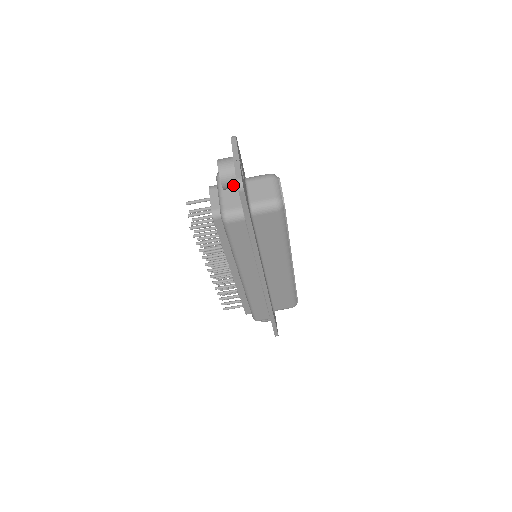
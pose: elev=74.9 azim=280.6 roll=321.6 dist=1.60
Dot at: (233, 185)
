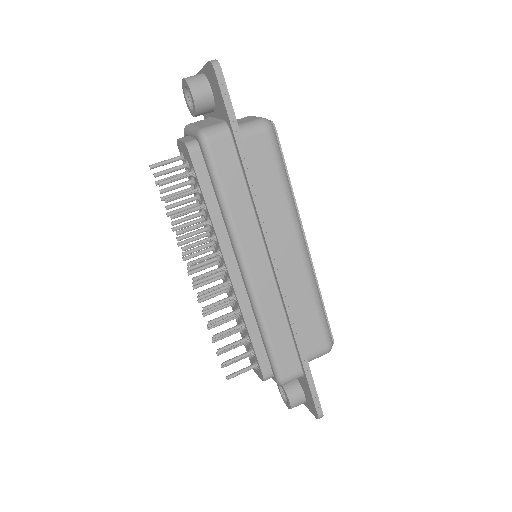
Dot at: (206, 96)
